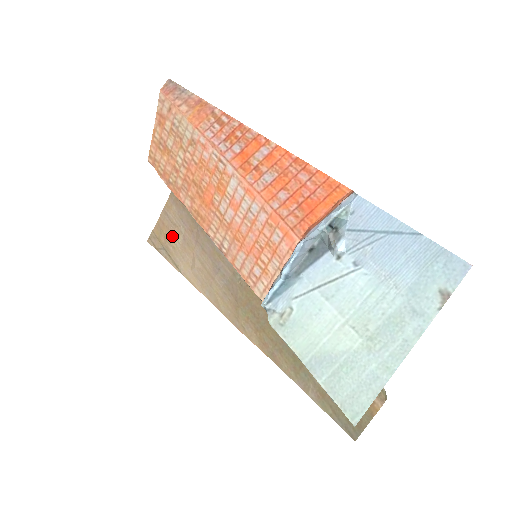
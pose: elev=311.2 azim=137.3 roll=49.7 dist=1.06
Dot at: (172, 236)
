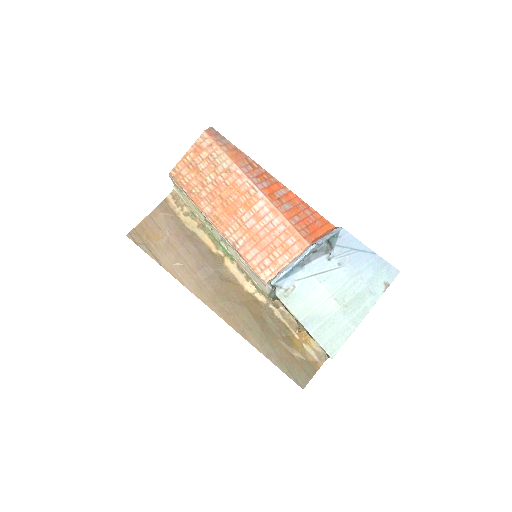
Dot at: (155, 236)
